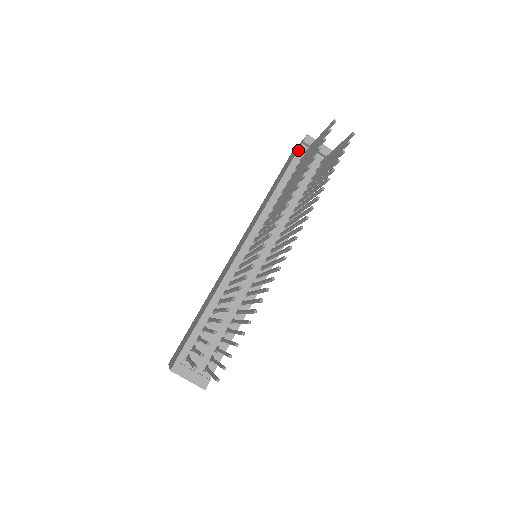
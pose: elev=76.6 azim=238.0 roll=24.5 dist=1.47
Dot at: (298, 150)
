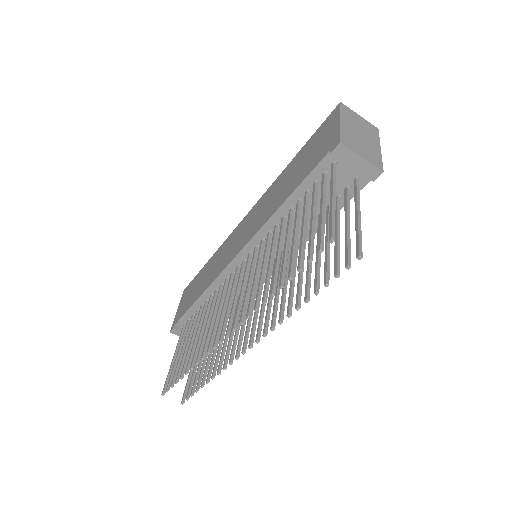
Dot at: (322, 160)
